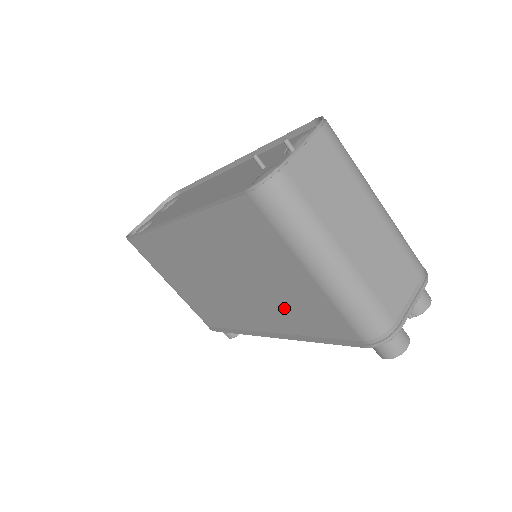
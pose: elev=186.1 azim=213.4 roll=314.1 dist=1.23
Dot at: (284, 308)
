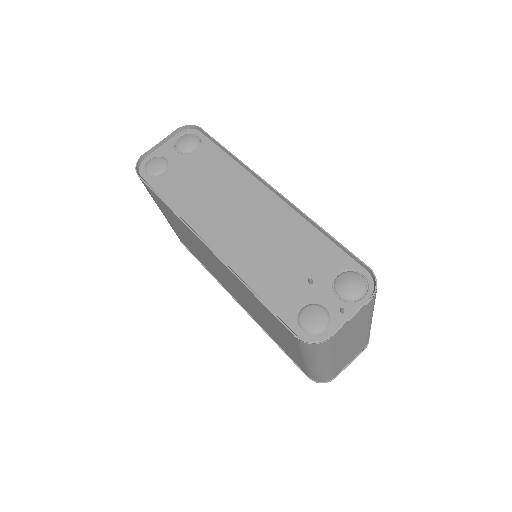
Dot at: (266, 327)
